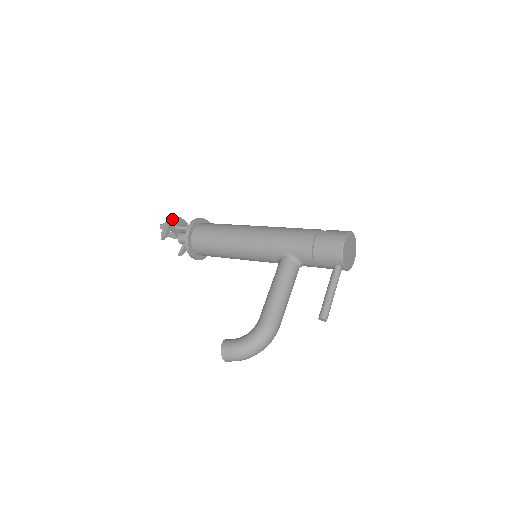
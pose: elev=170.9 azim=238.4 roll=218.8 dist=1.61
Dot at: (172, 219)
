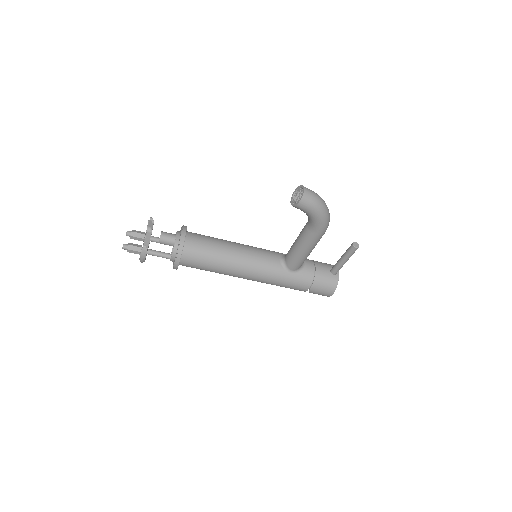
Dot at: occluded
